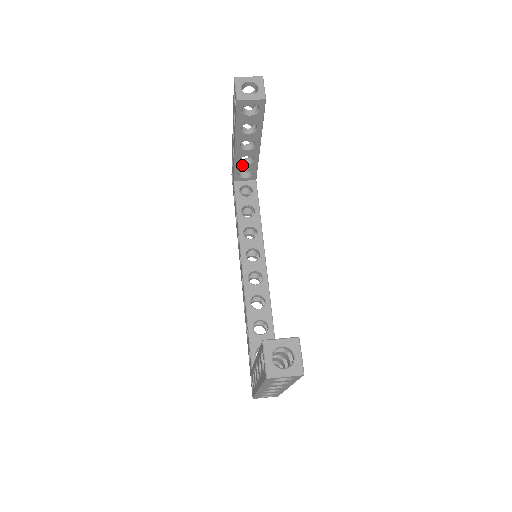
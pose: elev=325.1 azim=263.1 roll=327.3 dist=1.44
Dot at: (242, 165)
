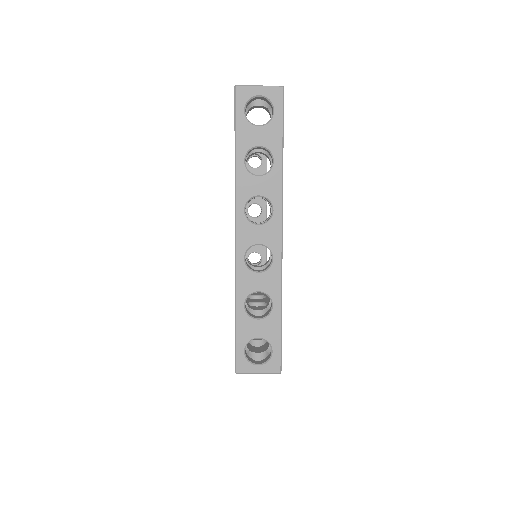
Dot at: occluded
